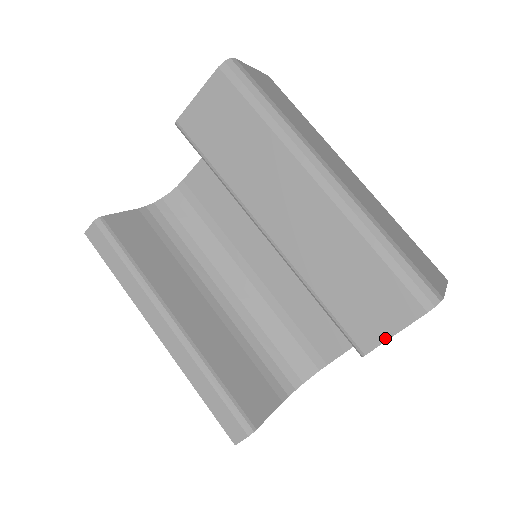
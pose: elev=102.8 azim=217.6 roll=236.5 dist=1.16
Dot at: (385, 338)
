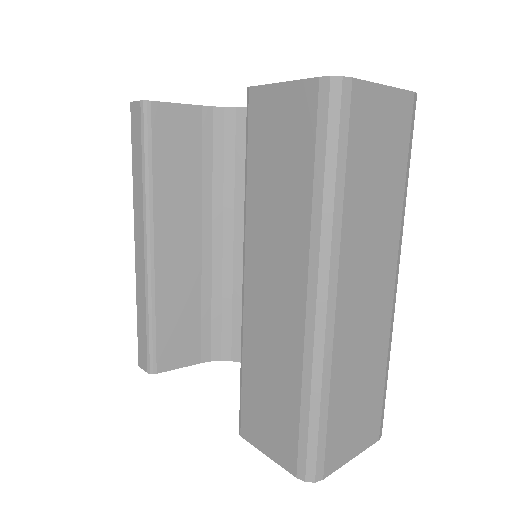
Dot at: (259, 448)
